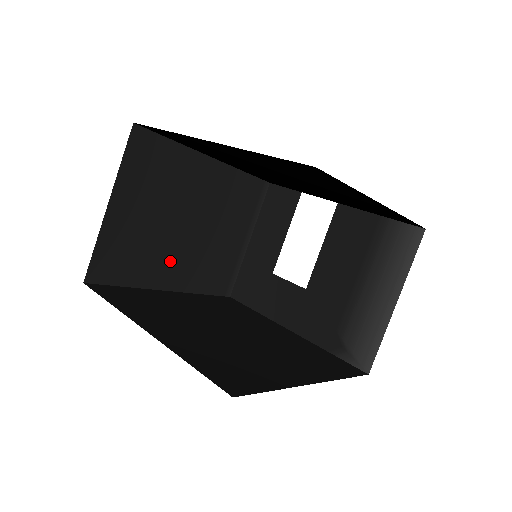
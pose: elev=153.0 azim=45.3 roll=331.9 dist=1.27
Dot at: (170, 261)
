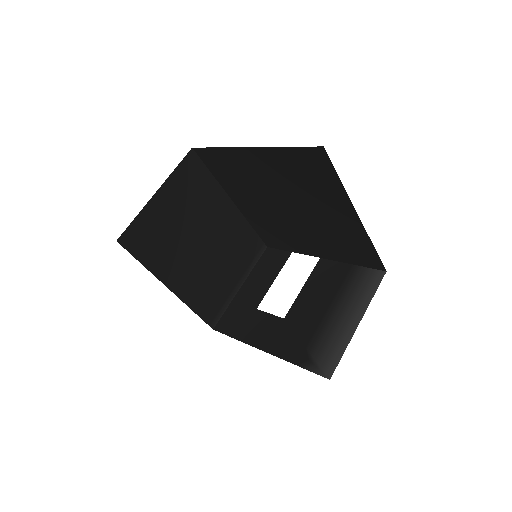
Dot at: (180, 265)
